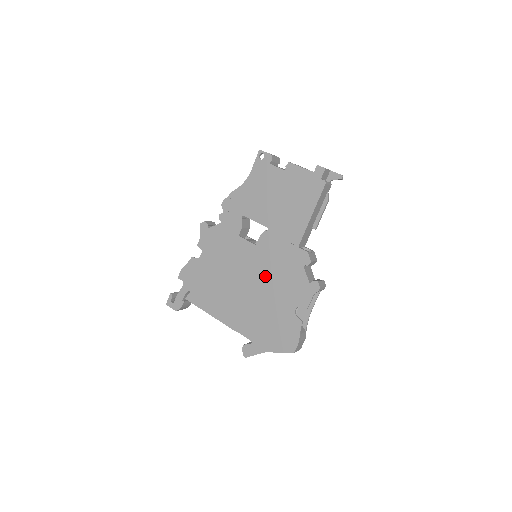
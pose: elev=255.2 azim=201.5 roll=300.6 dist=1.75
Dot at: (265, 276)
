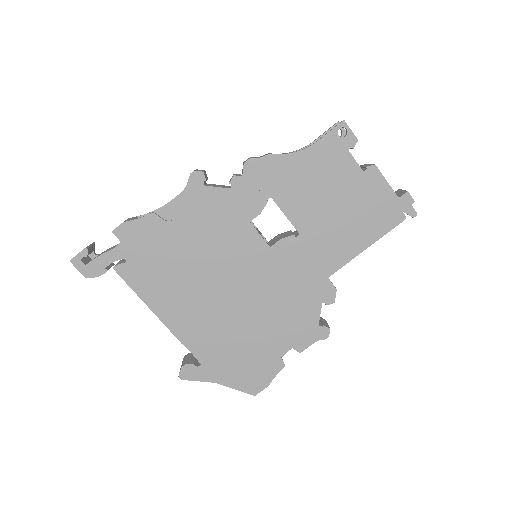
Dot at: (263, 293)
